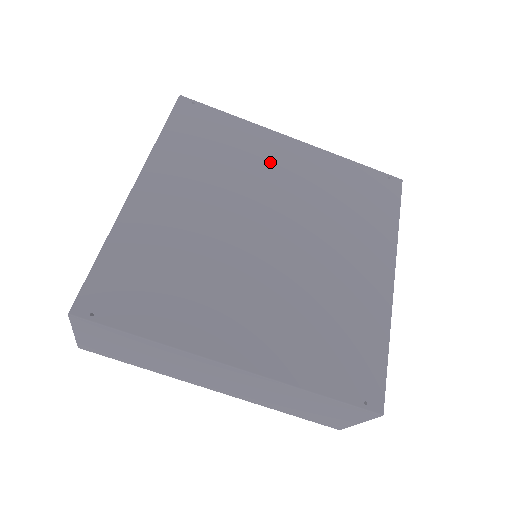
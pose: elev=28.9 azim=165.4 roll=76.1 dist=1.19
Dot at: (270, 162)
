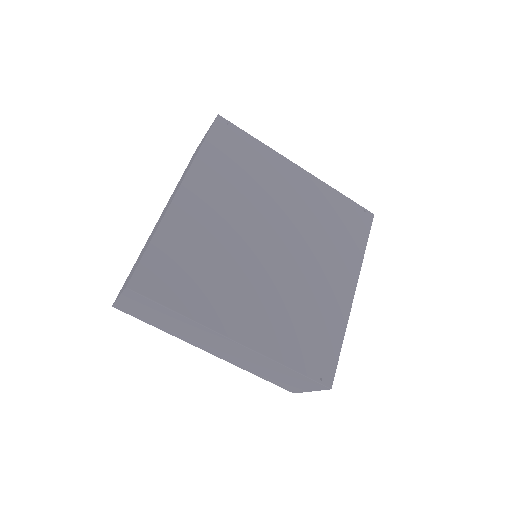
Dot at: (280, 185)
